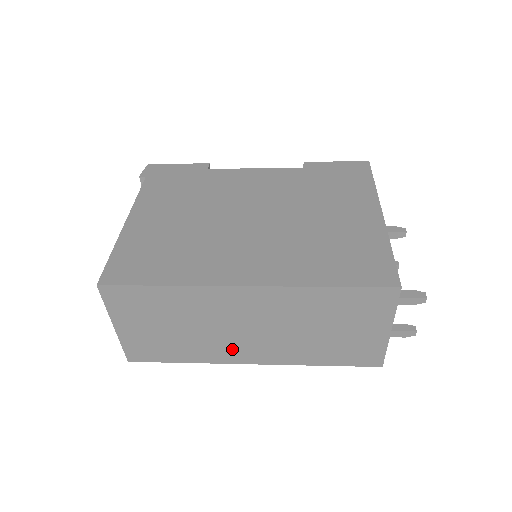
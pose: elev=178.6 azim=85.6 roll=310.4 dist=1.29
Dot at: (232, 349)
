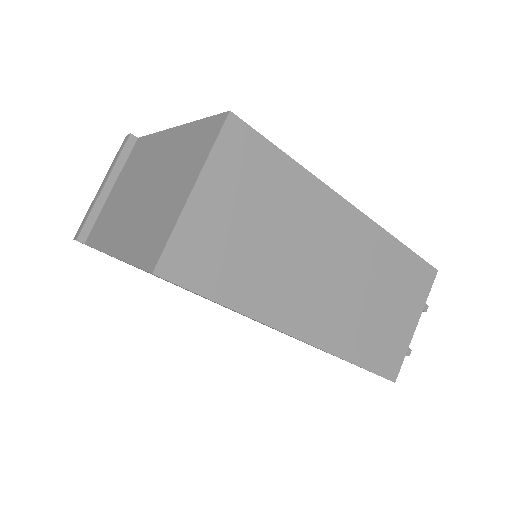
Dot at: (295, 301)
